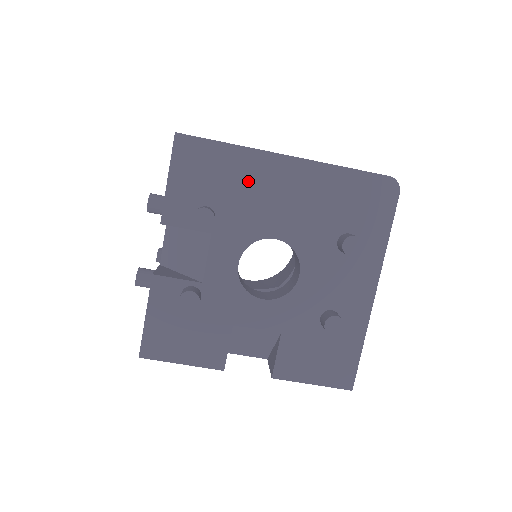
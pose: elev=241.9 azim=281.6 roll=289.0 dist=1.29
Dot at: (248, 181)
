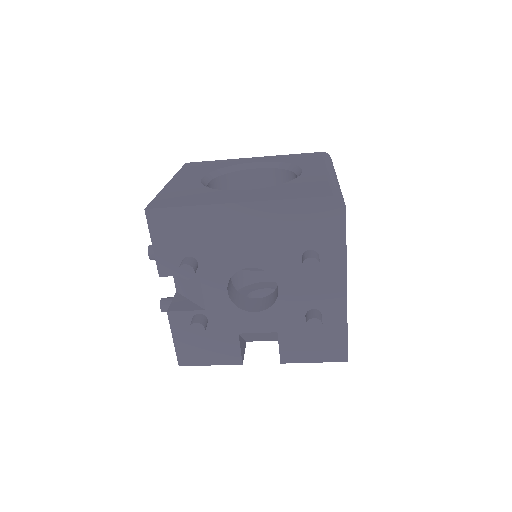
Dot at: (213, 230)
